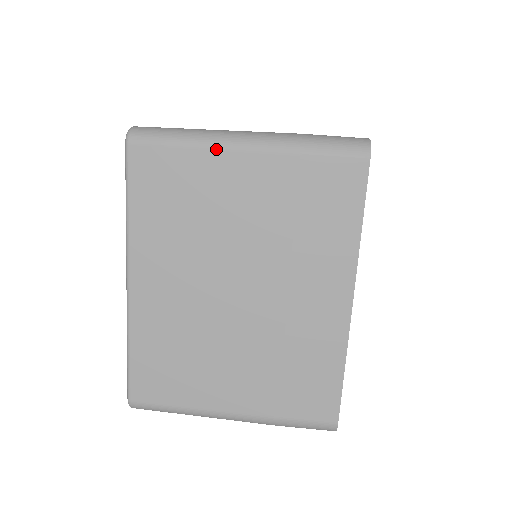
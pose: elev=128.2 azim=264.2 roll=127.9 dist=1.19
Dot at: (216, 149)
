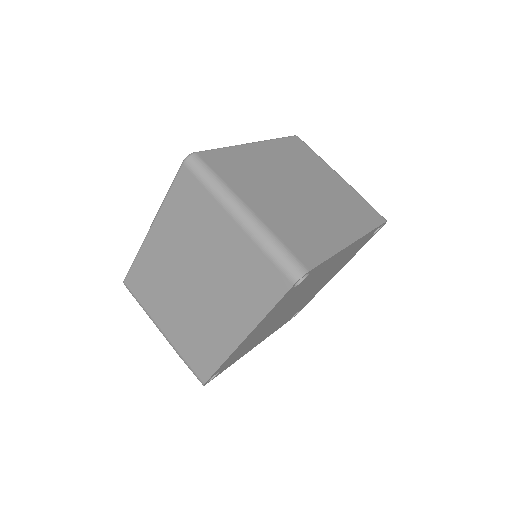
Dot at: (222, 206)
